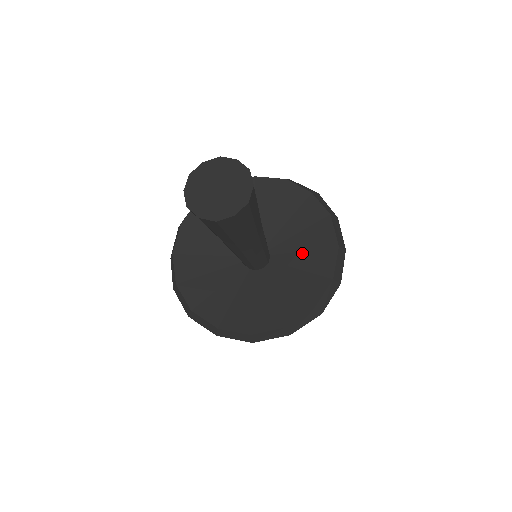
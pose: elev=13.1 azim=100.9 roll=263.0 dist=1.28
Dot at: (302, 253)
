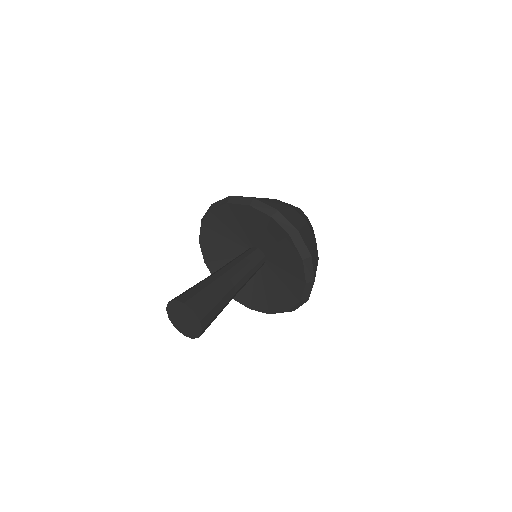
Dot at: (282, 259)
